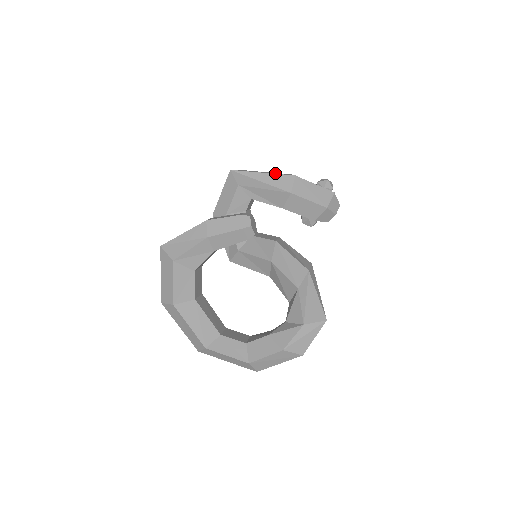
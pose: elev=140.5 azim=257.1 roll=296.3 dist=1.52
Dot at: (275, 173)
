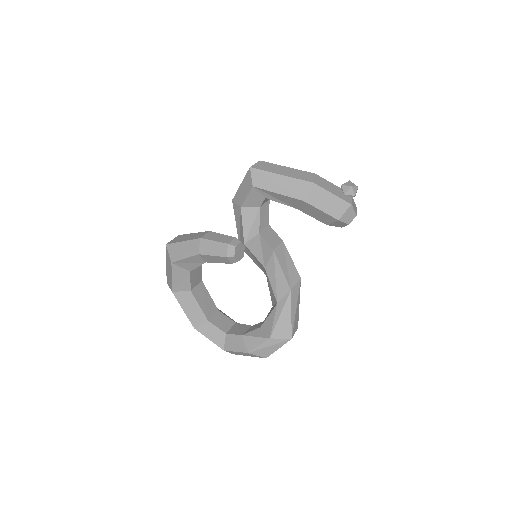
Dot at: (295, 175)
